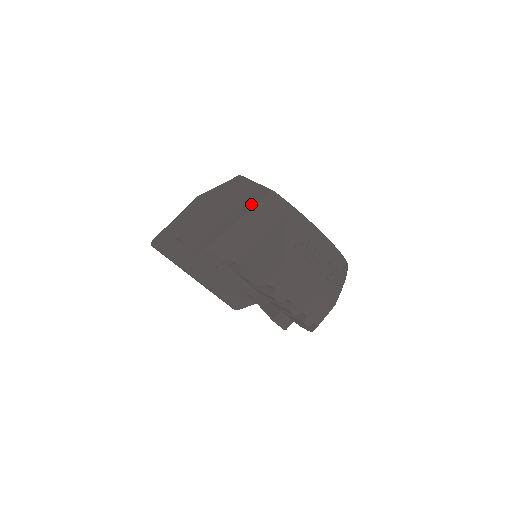
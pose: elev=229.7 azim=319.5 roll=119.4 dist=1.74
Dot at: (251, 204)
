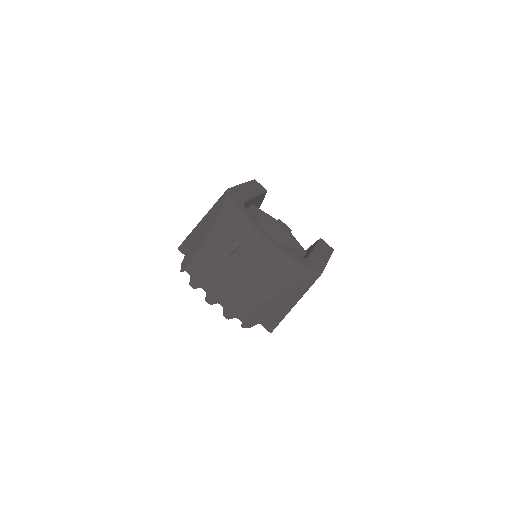
Dot at: occluded
